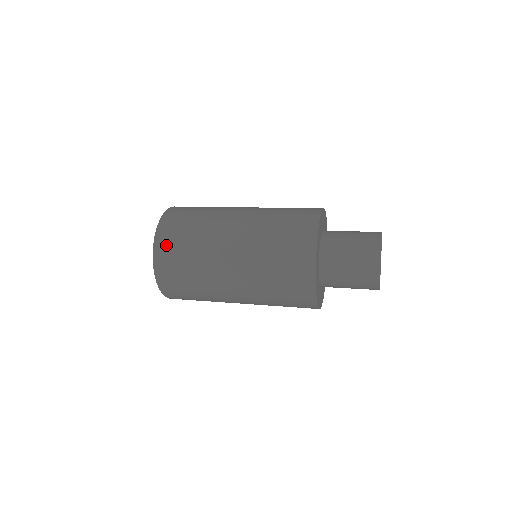
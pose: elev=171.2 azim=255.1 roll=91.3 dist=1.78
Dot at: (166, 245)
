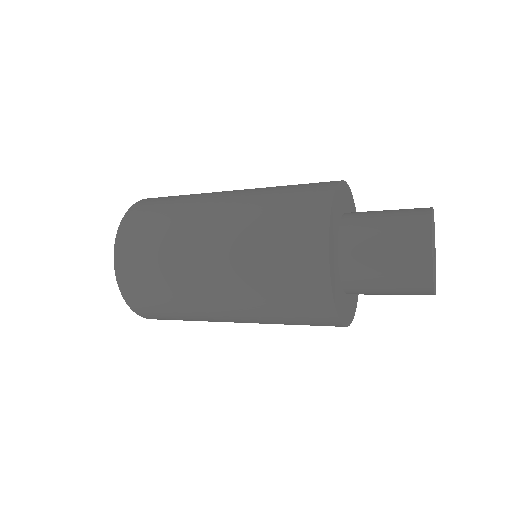
Dot at: (131, 237)
